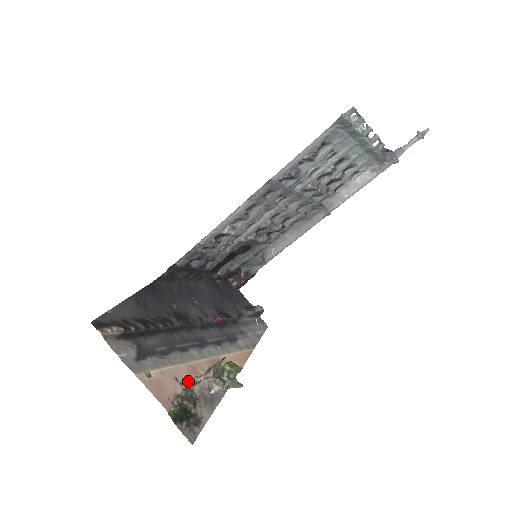
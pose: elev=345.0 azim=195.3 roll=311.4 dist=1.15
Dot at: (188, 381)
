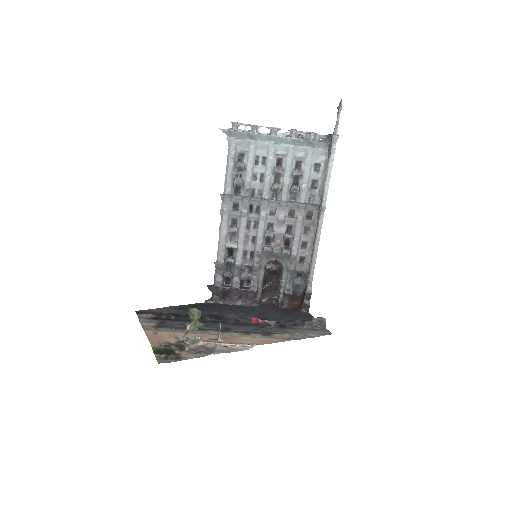
Dot at: (187, 340)
